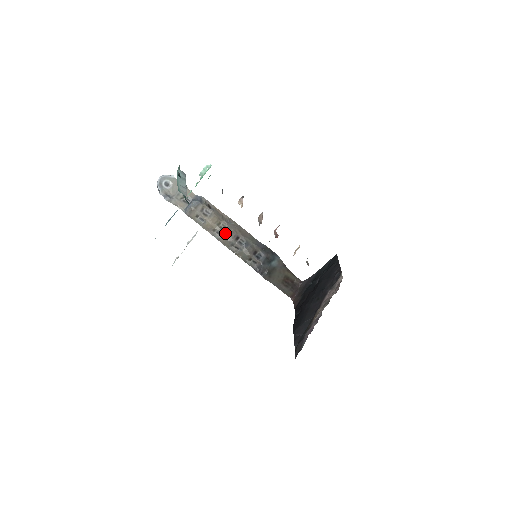
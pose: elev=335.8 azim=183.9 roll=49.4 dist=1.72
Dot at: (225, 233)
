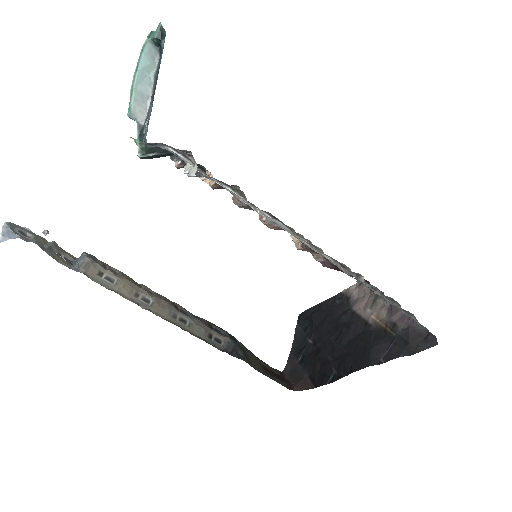
Dot at: (156, 298)
